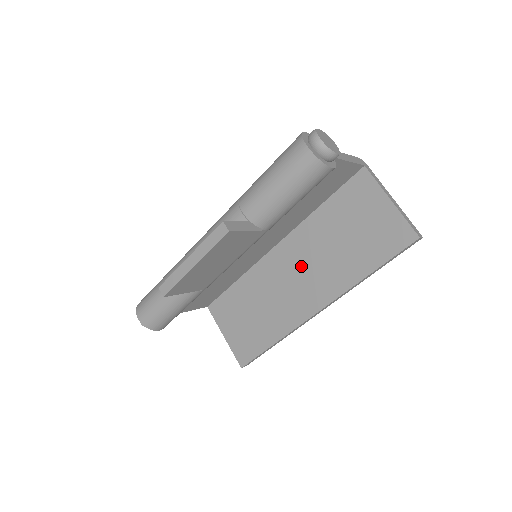
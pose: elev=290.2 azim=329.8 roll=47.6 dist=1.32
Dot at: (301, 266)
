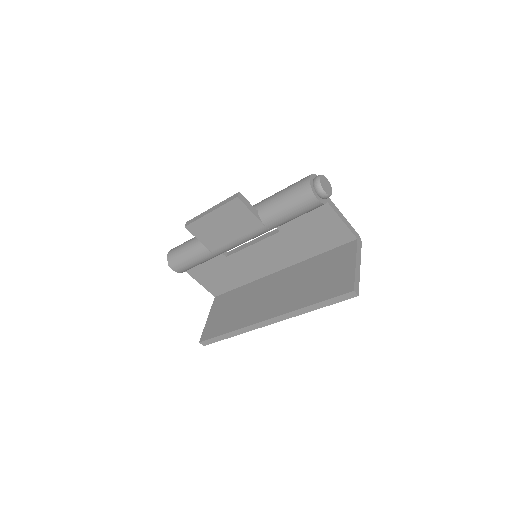
Dot at: (281, 288)
